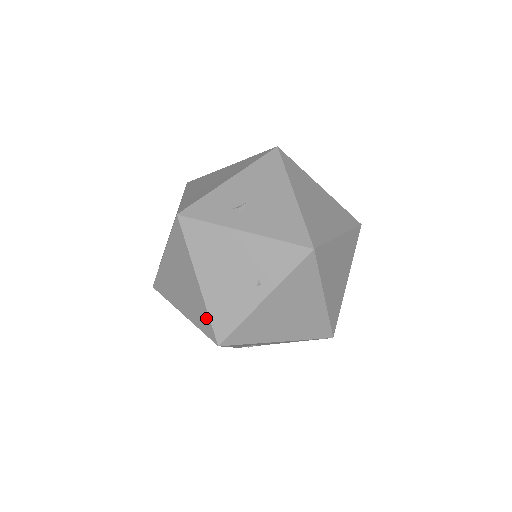
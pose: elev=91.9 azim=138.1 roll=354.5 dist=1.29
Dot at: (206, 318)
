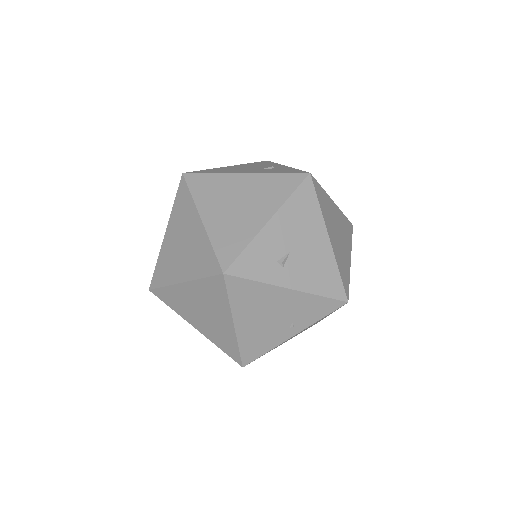
Dot at: (234, 348)
